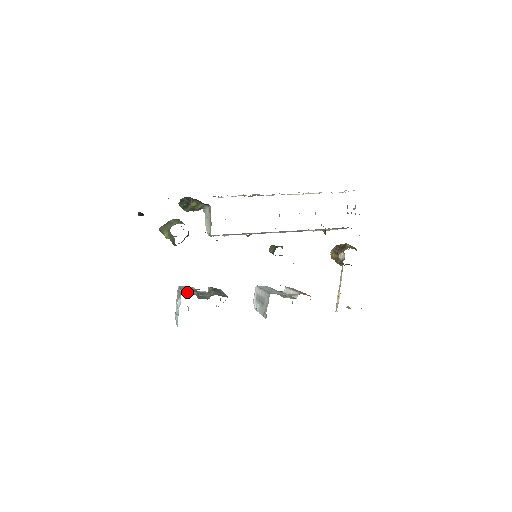
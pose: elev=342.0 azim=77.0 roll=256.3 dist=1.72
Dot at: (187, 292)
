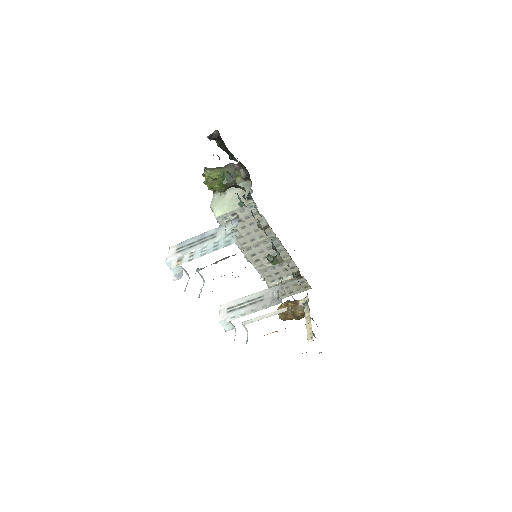
Dot at: occluded
